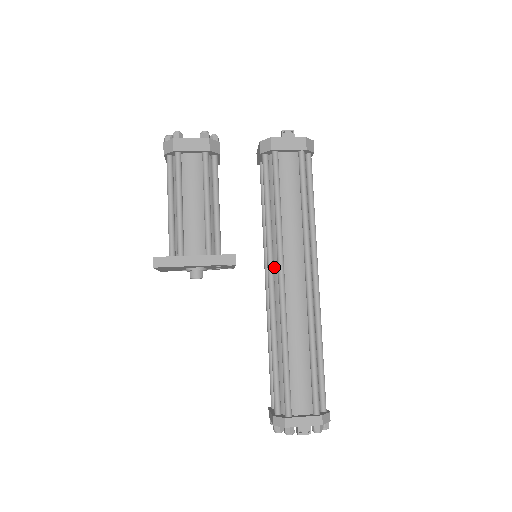
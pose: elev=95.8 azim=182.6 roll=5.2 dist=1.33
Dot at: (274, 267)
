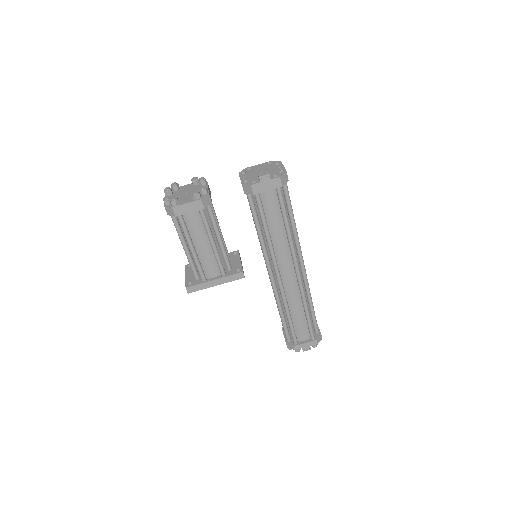
Dot at: (271, 266)
